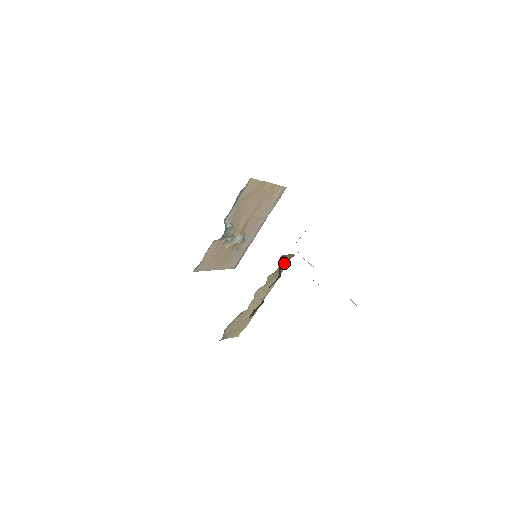
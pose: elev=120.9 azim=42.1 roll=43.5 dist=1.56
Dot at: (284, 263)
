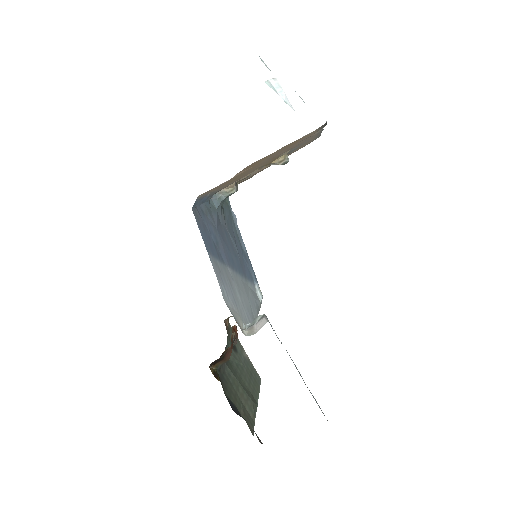
Dot at: occluded
